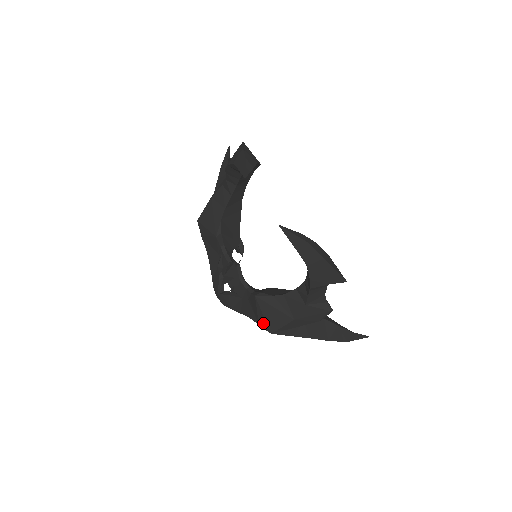
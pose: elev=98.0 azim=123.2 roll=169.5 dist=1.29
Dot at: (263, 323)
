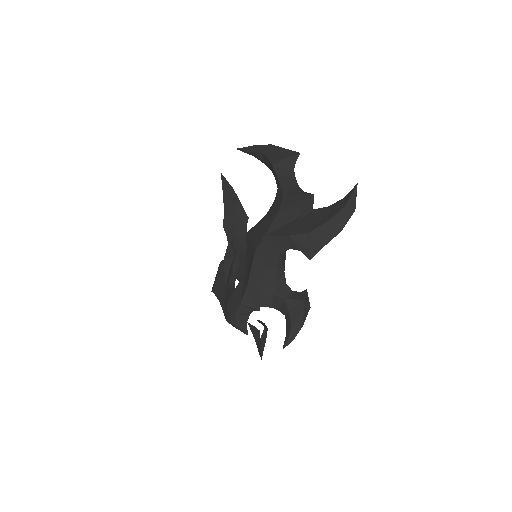
Dot at: (257, 241)
